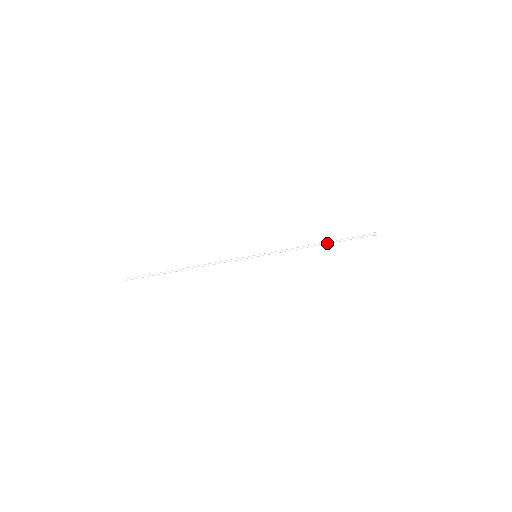
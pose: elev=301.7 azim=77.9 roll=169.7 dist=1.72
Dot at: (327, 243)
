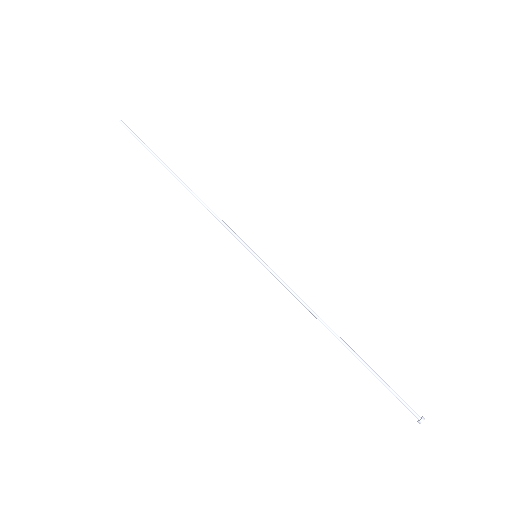
Dot at: (347, 348)
